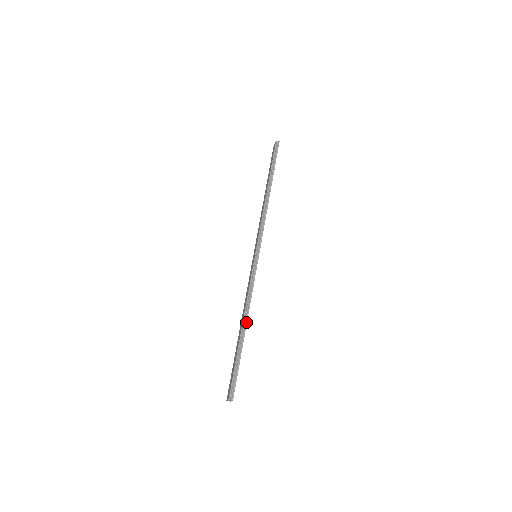
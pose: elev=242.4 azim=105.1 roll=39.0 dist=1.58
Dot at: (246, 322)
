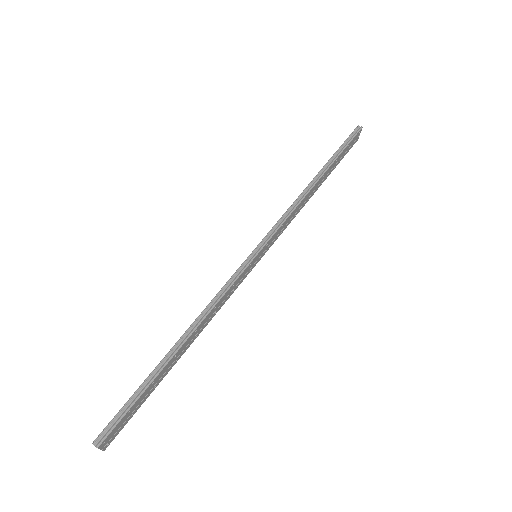
Dot at: (187, 337)
